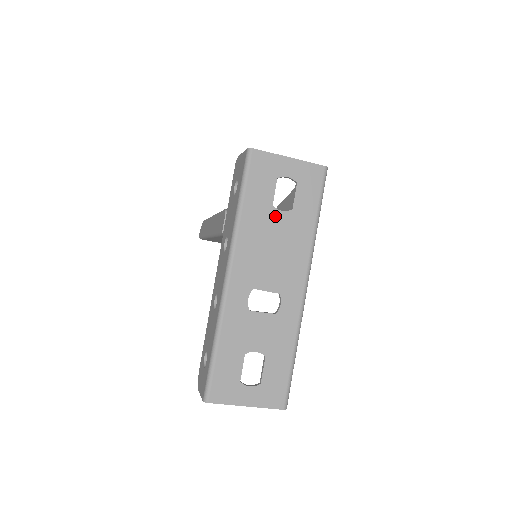
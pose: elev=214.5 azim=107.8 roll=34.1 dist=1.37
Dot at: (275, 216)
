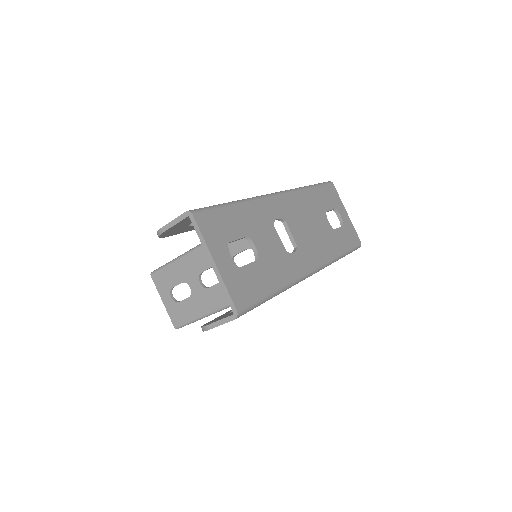
Dot at: (323, 217)
